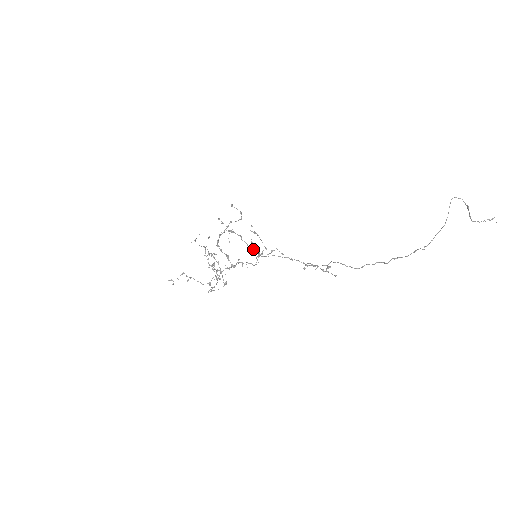
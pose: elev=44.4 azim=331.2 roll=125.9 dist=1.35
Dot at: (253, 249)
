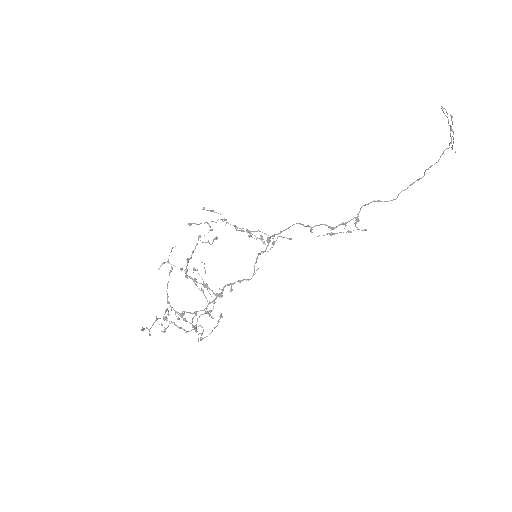
Dot at: (262, 232)
